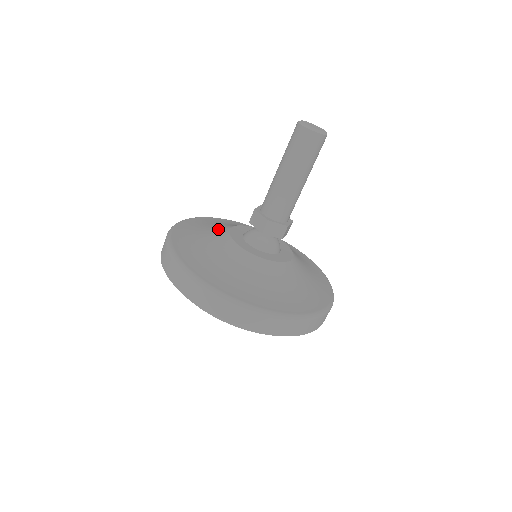
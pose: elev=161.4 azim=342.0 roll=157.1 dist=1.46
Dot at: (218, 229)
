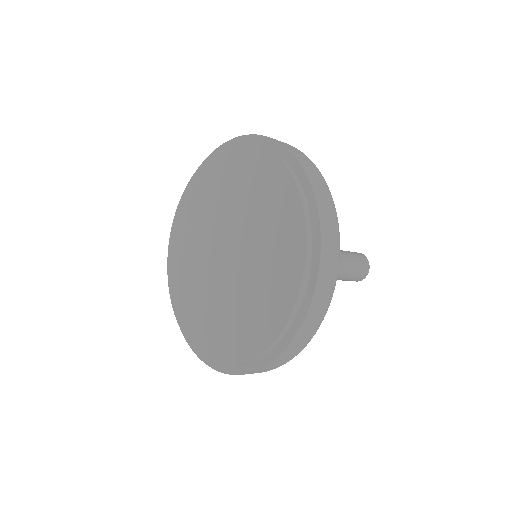
Dot at: occluded
